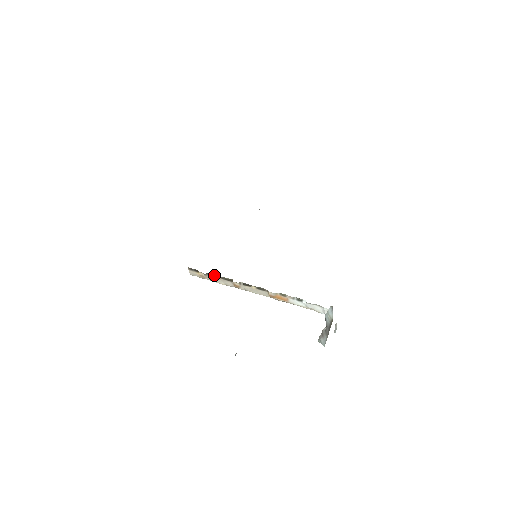
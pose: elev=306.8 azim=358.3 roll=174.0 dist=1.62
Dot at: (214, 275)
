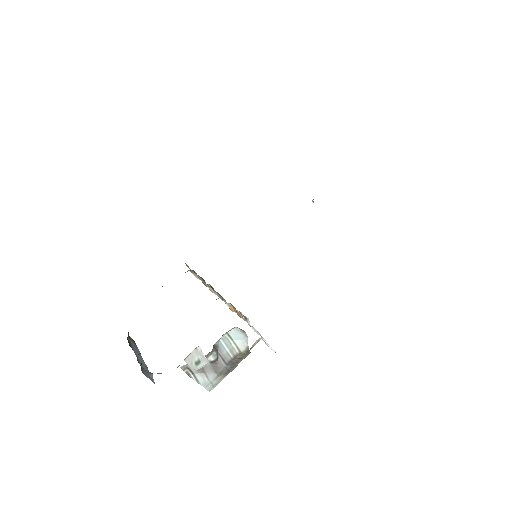
Dot at: (196, 273)
